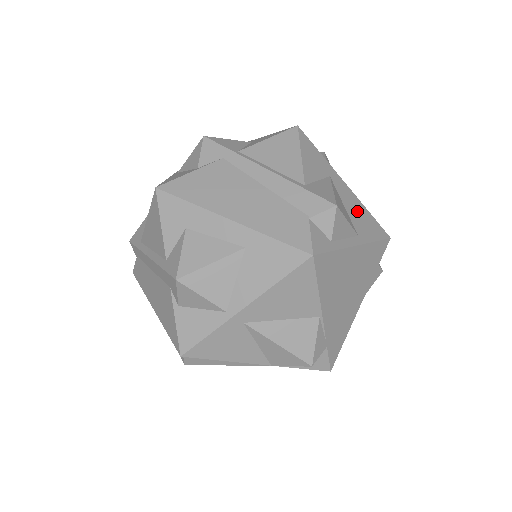
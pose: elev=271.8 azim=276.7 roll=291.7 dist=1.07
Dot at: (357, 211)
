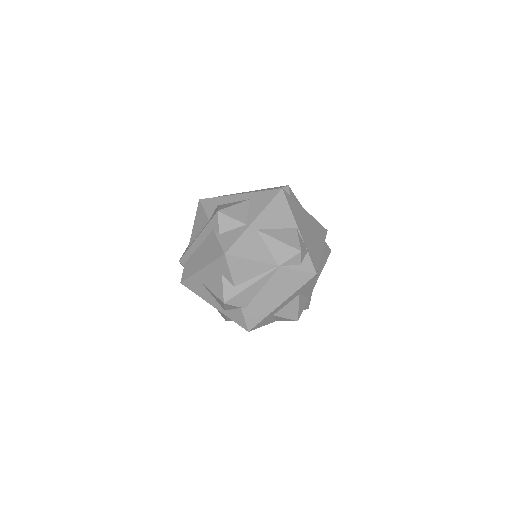
Dot at: occluded
